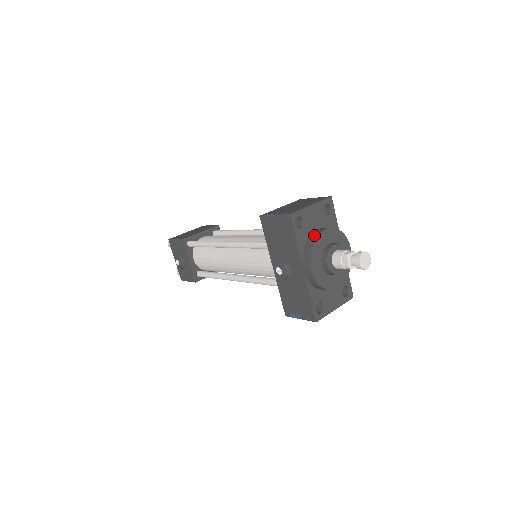
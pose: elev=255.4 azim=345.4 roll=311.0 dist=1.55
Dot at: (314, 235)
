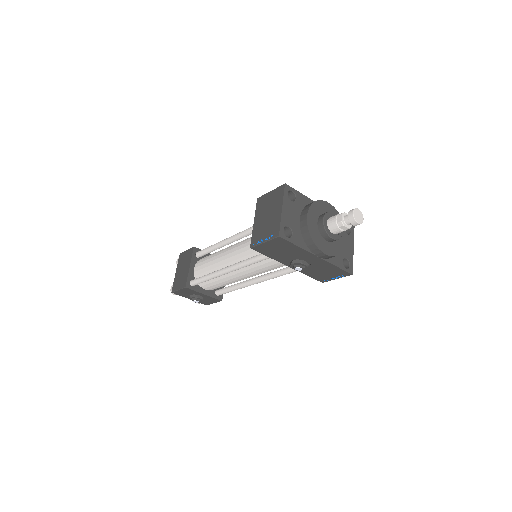
Dot at: (304, 228)
